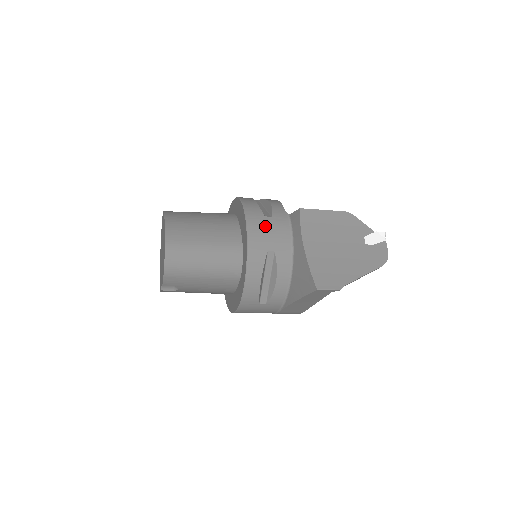
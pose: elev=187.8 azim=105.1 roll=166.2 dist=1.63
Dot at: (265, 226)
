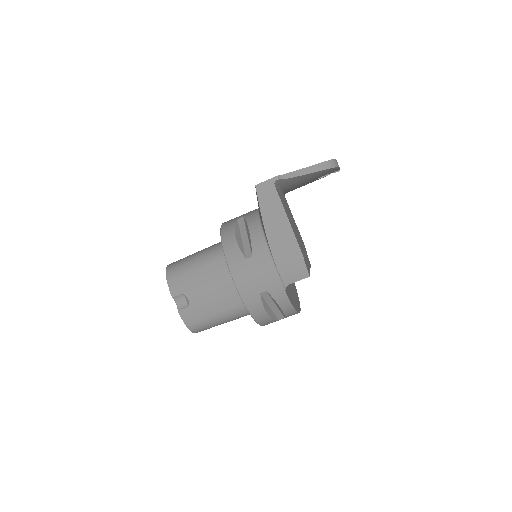
Dot at: occluded
